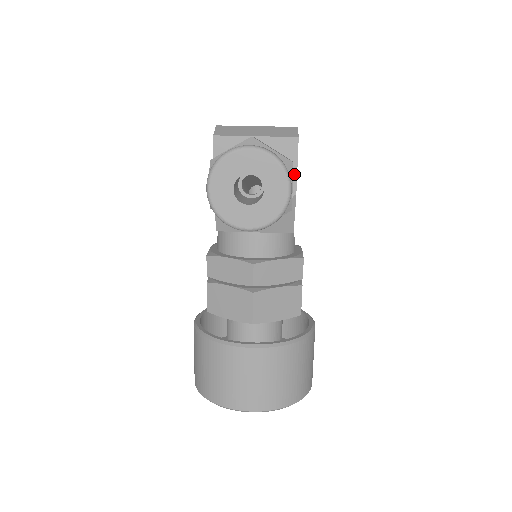
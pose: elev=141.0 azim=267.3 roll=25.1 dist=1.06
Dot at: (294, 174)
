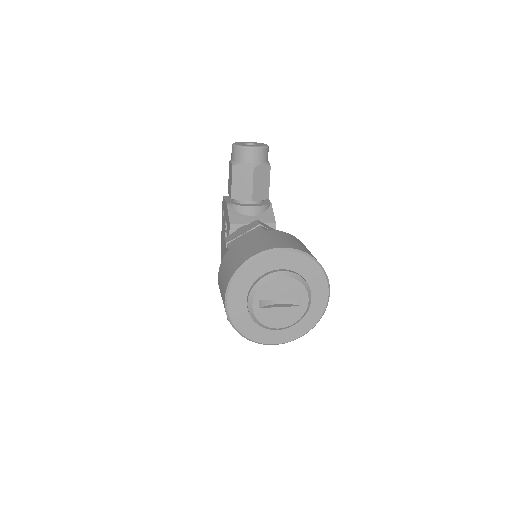
Dot at: (267, 200)
